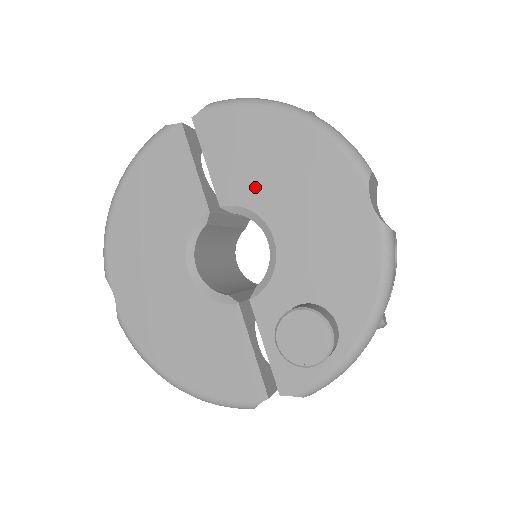
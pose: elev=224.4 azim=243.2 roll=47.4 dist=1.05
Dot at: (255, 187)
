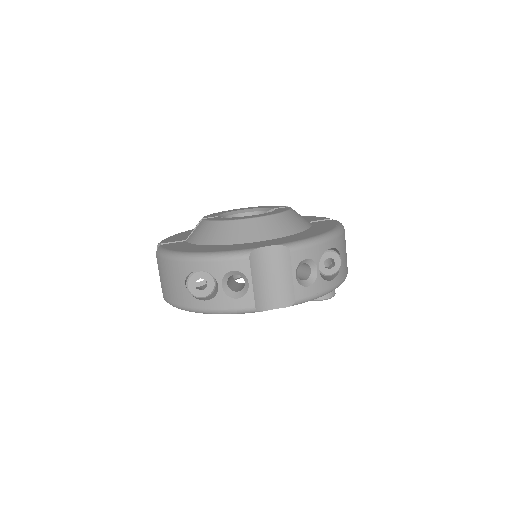
Dot at: occluded
